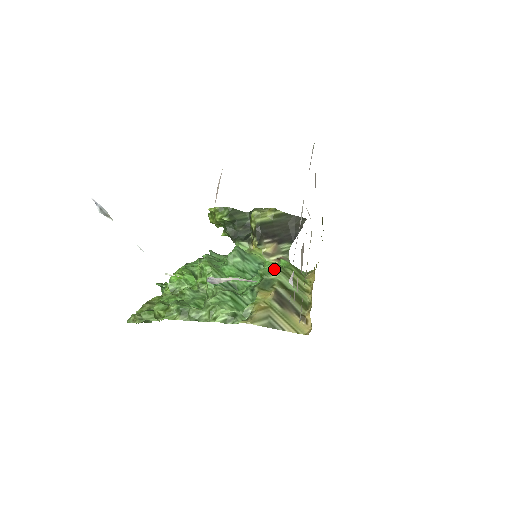
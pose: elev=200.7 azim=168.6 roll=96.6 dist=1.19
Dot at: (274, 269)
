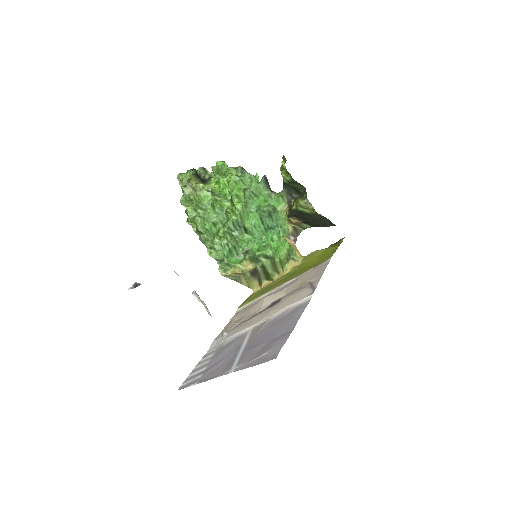
Dot at: (268, 256)
